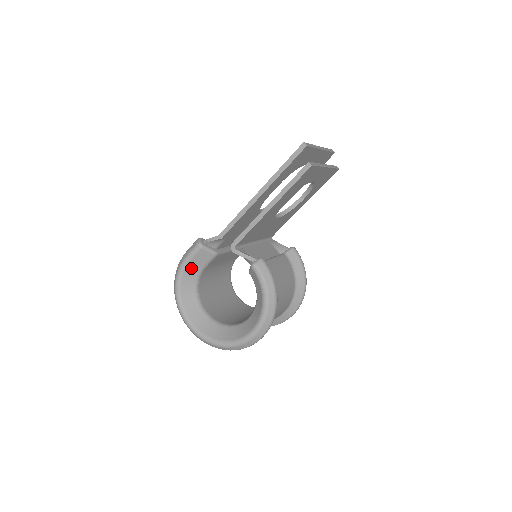
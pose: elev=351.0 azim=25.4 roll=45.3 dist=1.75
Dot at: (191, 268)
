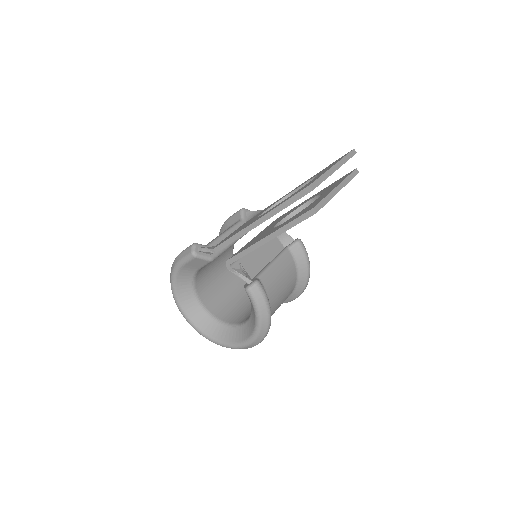
Dot at: (186, 269)
